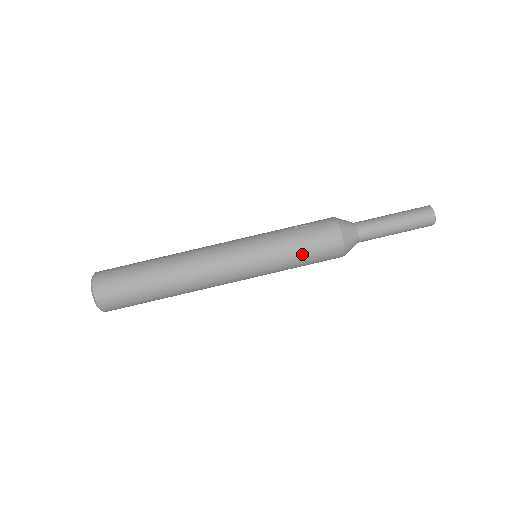
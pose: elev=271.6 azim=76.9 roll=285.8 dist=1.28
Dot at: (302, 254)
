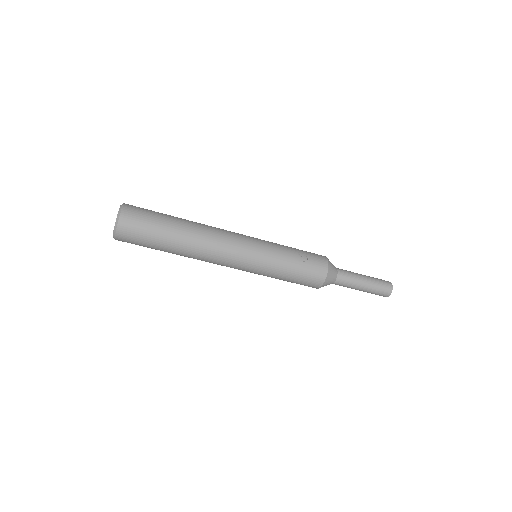
Dot at: (288, 280)
